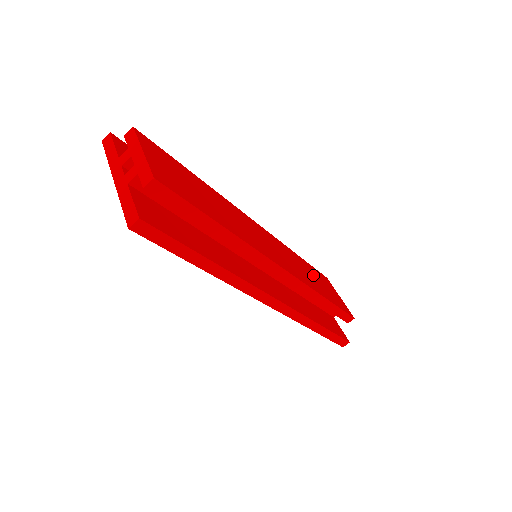
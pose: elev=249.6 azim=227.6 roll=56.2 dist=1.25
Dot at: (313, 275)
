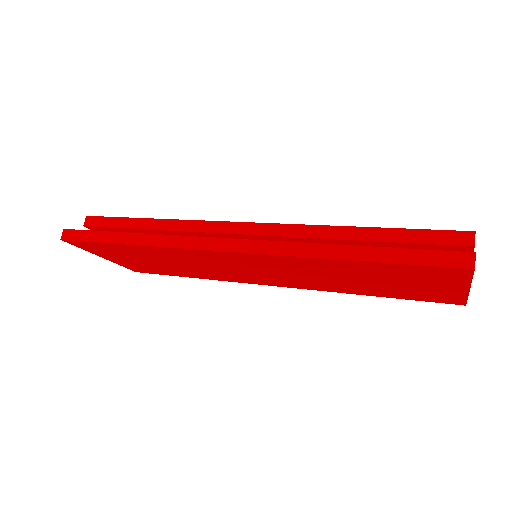
Dot at: occluded
